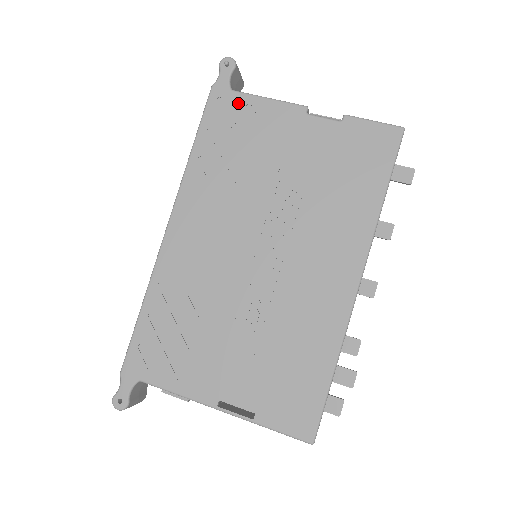
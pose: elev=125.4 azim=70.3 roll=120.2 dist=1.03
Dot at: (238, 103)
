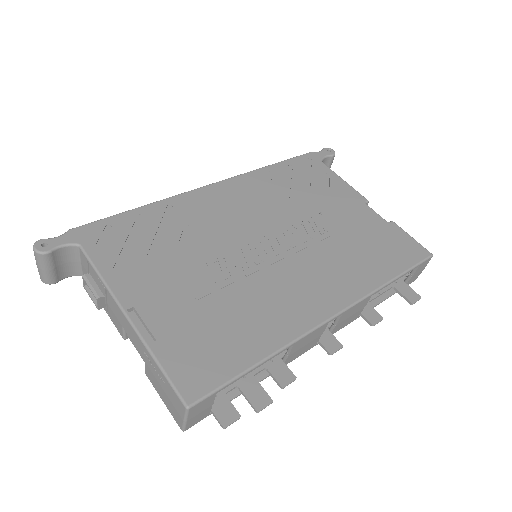
Dot at: (321, 169)
